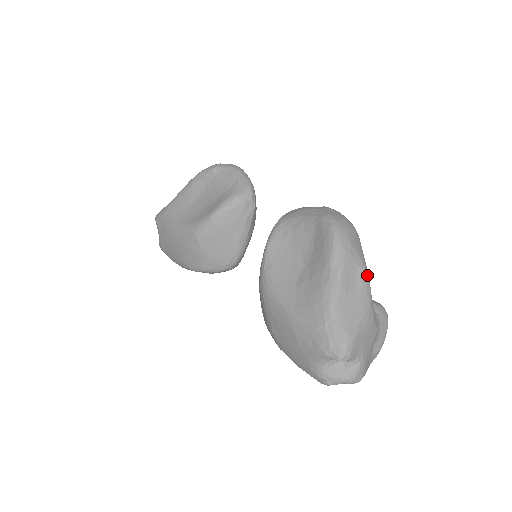
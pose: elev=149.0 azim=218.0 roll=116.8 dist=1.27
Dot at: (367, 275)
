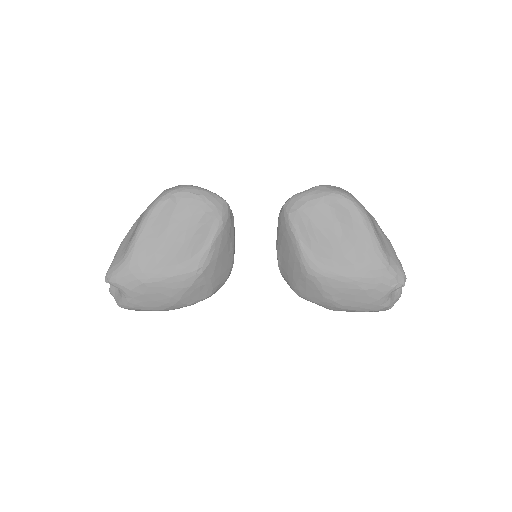
Dot at: (376, 221)
